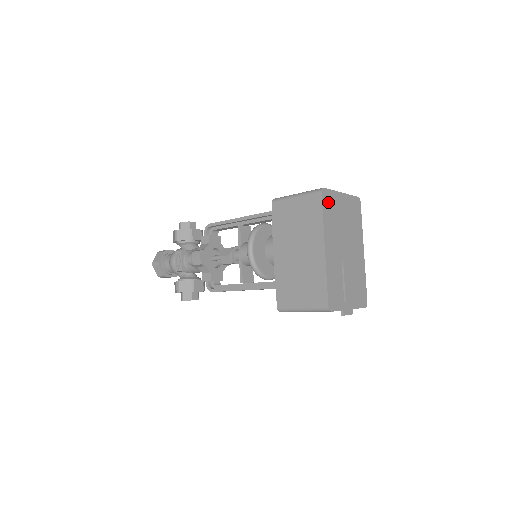
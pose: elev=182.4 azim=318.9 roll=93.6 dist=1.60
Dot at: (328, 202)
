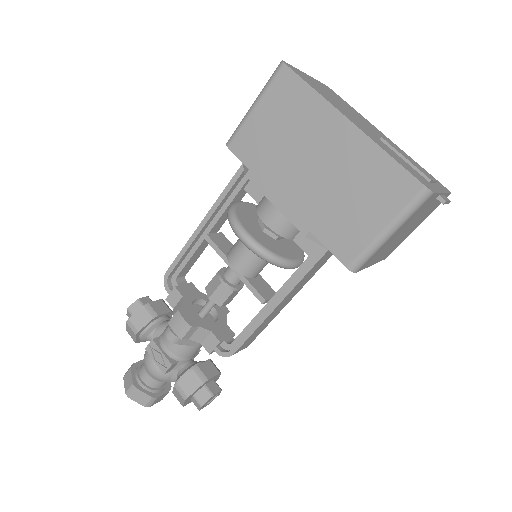
Dot at: (302, 76)
